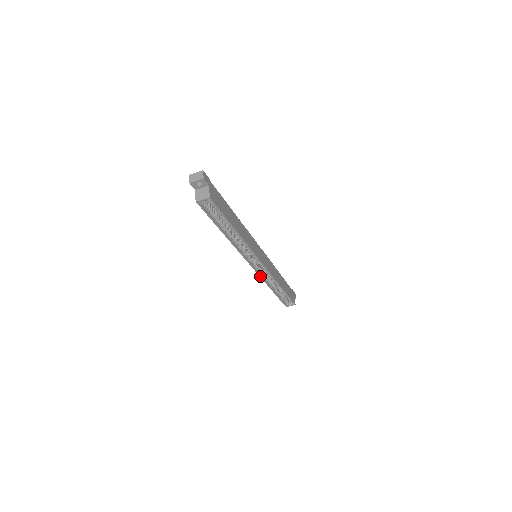
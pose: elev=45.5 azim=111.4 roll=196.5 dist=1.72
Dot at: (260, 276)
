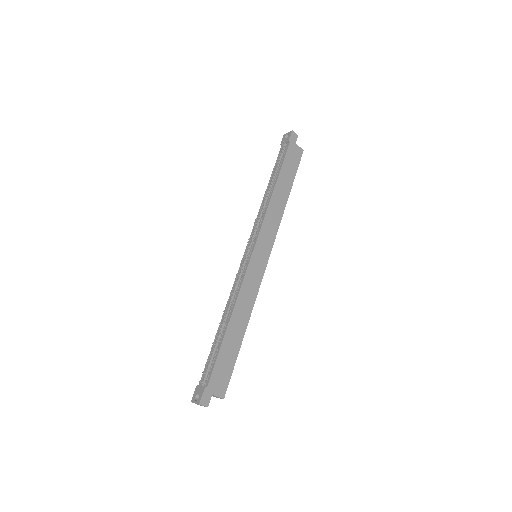
Dot at: occluded
